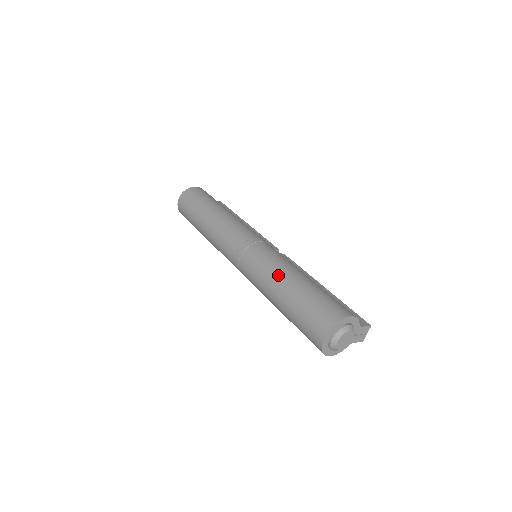
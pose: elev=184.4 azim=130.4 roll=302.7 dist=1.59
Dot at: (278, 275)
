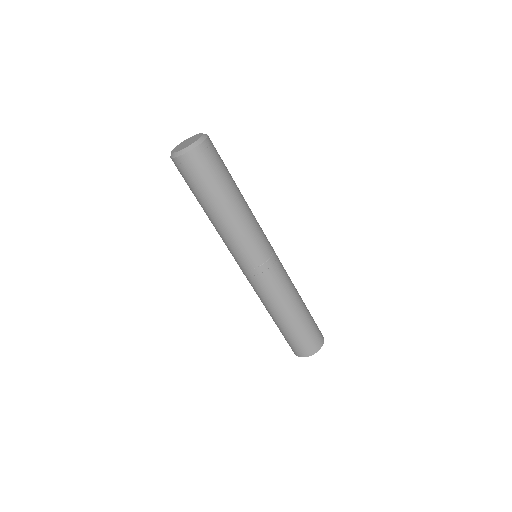
Dot at: (294, 301)
